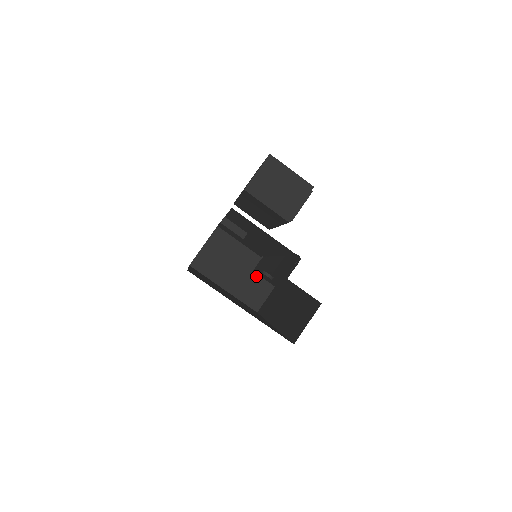
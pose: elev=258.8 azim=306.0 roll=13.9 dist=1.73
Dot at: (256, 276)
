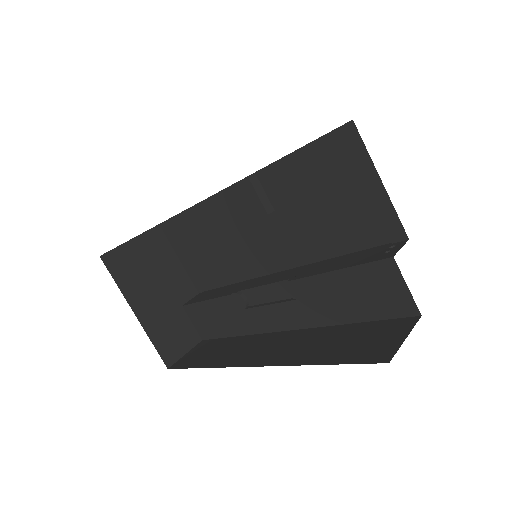
Dot at: (184, 315)
